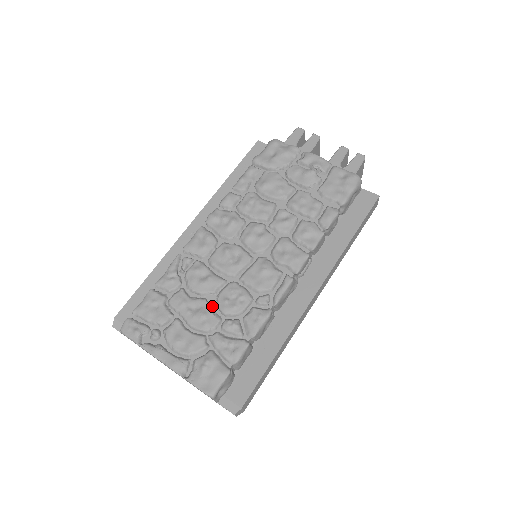
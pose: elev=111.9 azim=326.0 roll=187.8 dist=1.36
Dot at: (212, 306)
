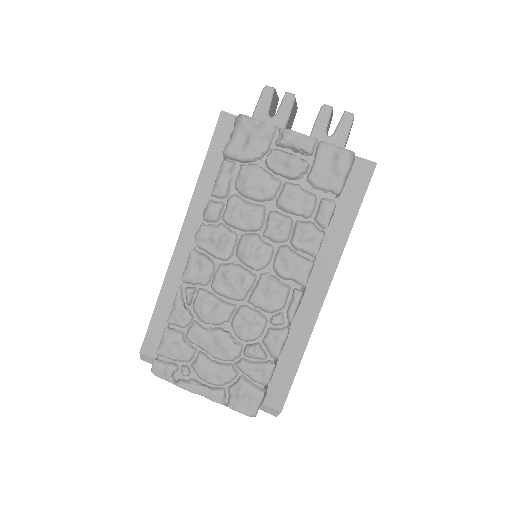
Dot at: (229, 335)
